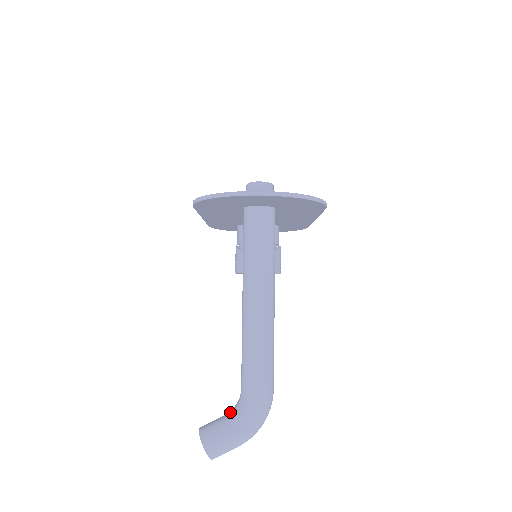
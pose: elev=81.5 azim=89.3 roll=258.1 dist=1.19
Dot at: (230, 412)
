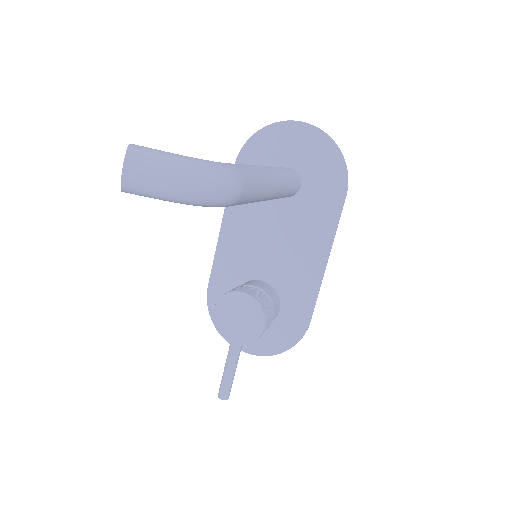
Dot at: occluded
